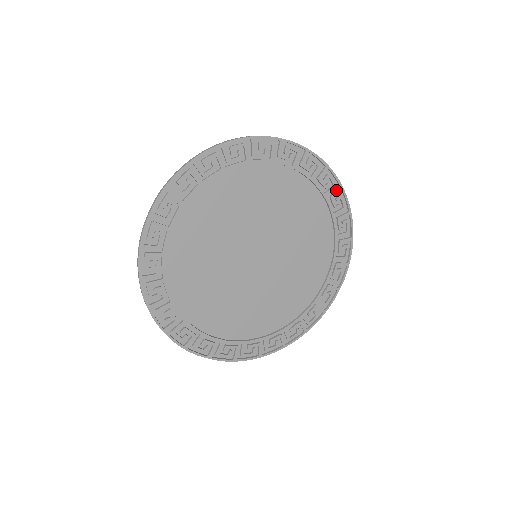
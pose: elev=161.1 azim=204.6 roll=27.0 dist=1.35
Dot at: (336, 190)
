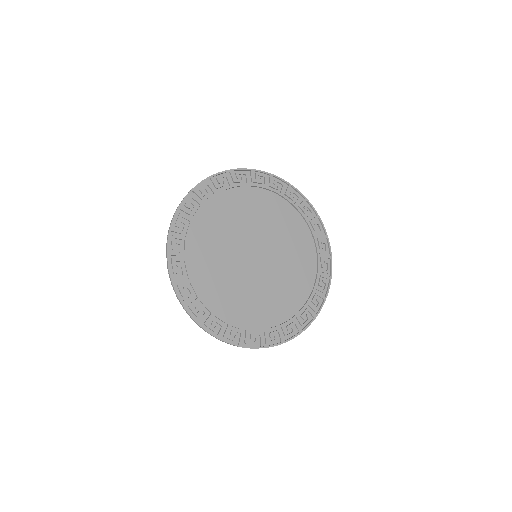
Dot at: (322, 295)
